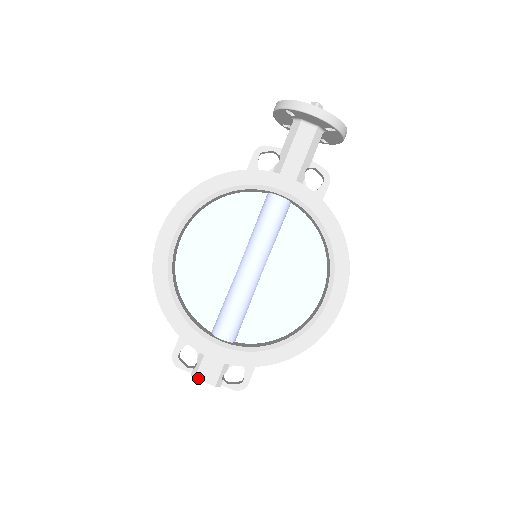
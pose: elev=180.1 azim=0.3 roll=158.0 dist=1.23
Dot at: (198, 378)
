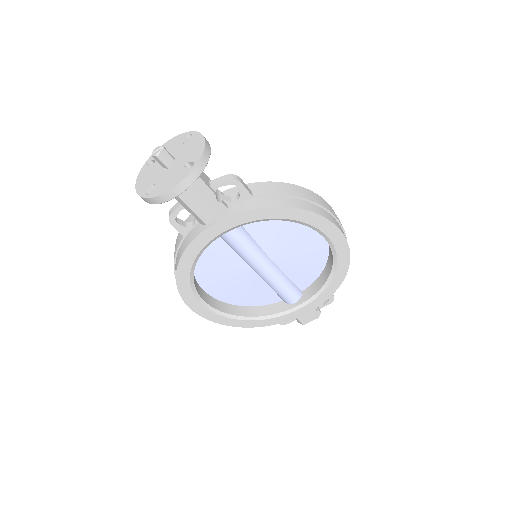
Dot at: occluded
